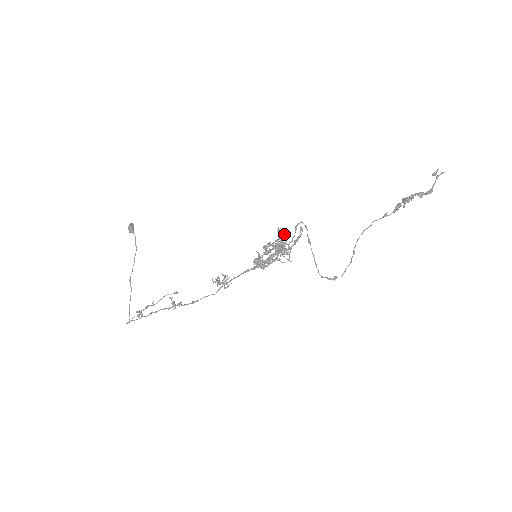
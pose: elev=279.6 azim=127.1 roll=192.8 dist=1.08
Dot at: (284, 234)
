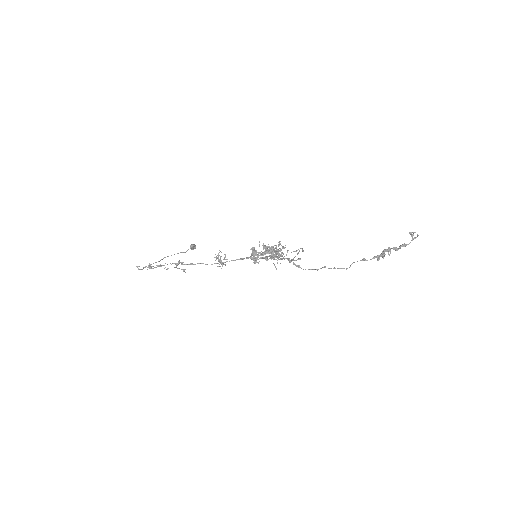
Dot at: (285, 247)
